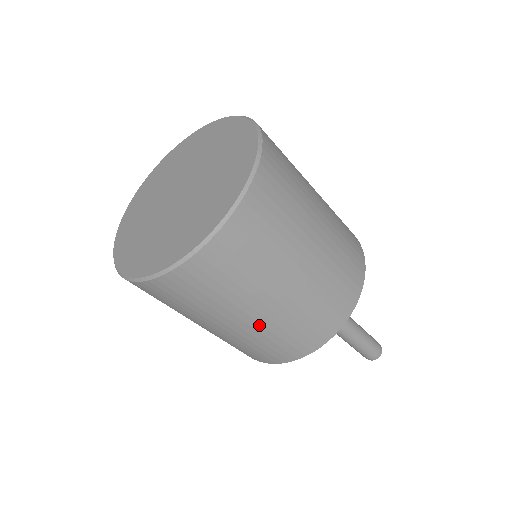
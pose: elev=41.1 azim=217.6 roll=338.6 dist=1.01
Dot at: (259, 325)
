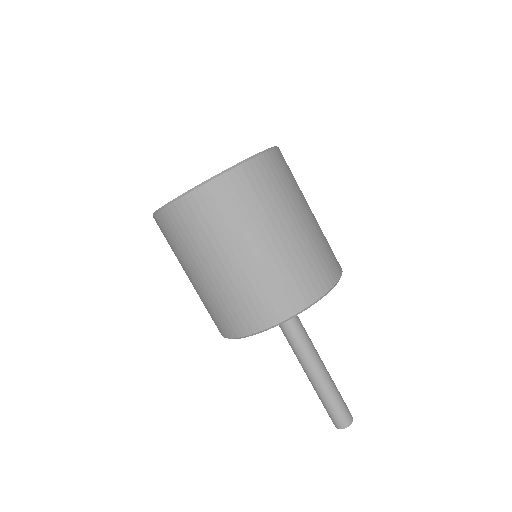
Dot at: (313, 225)
